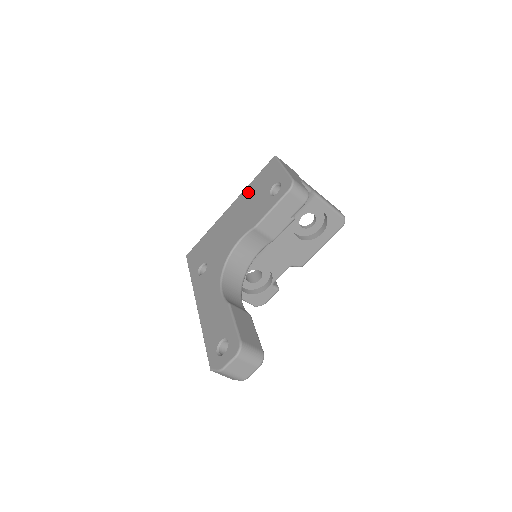
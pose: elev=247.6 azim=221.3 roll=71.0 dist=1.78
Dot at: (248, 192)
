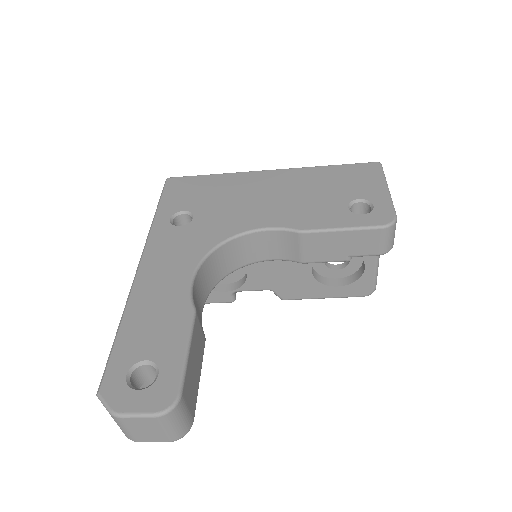
Dot at: (314, 175)
